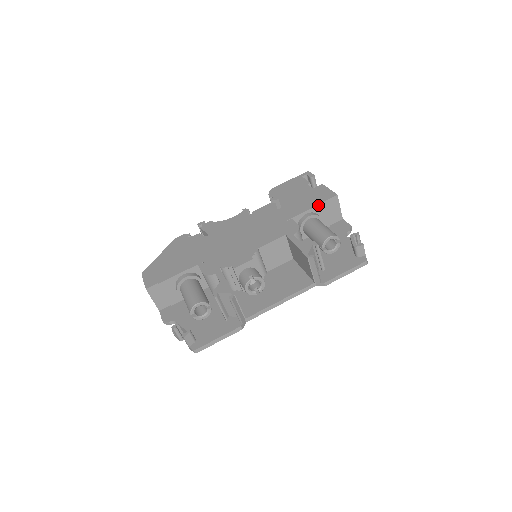
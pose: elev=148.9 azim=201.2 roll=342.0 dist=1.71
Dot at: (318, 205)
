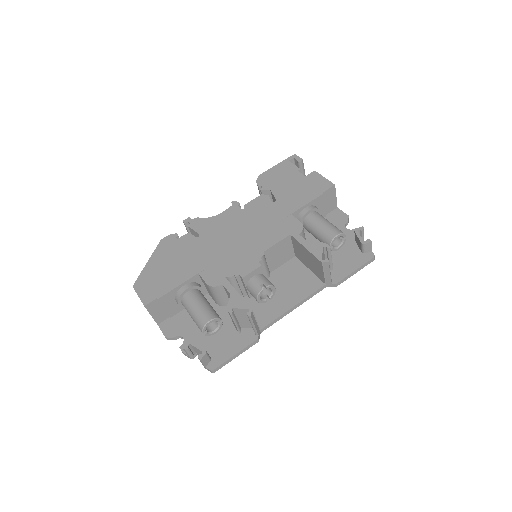
Dot at: (317, 197)
